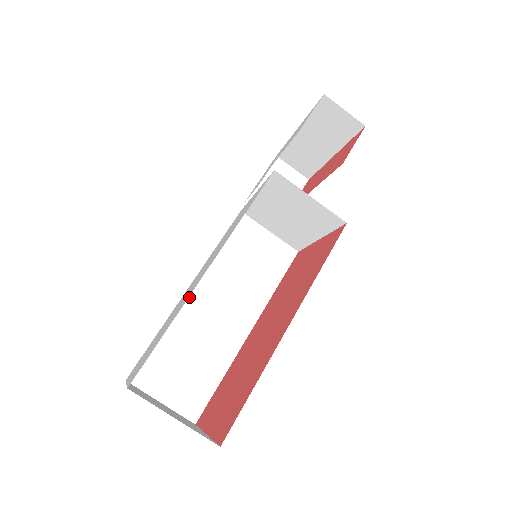
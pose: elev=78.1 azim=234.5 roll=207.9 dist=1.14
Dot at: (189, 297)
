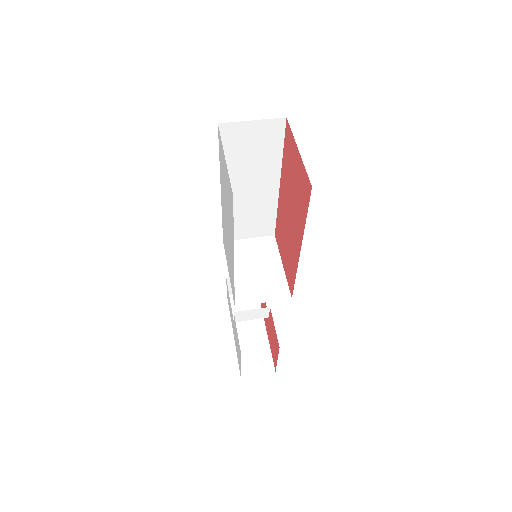
Dot at: occluded
